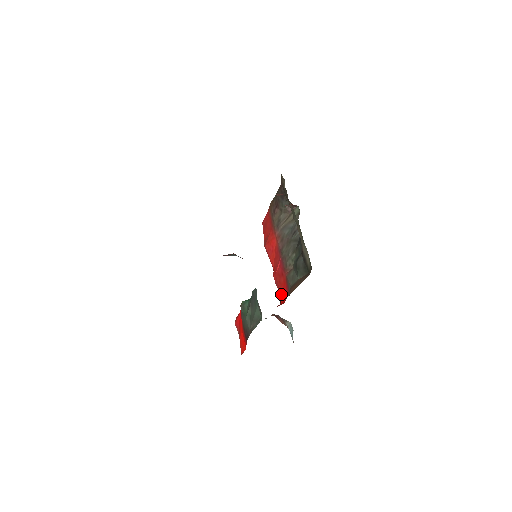
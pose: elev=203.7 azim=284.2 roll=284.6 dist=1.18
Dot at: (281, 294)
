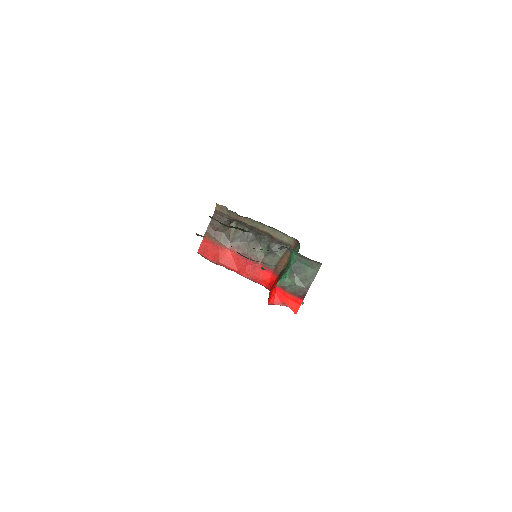
Dot at: (263, 279)
